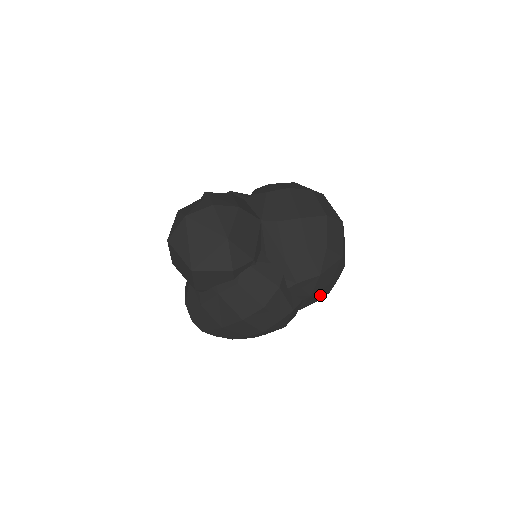
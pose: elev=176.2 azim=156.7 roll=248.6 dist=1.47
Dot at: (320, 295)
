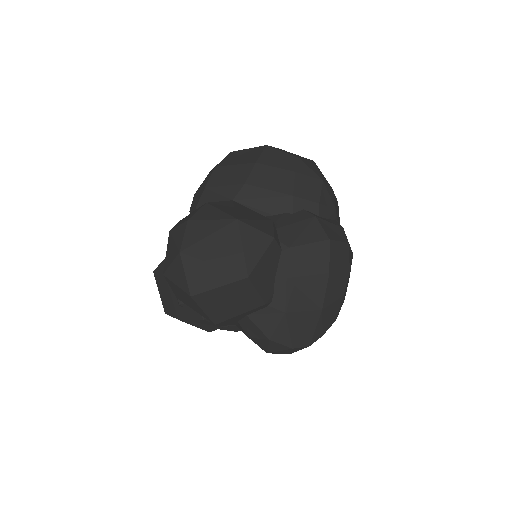
Dot at: occluded
